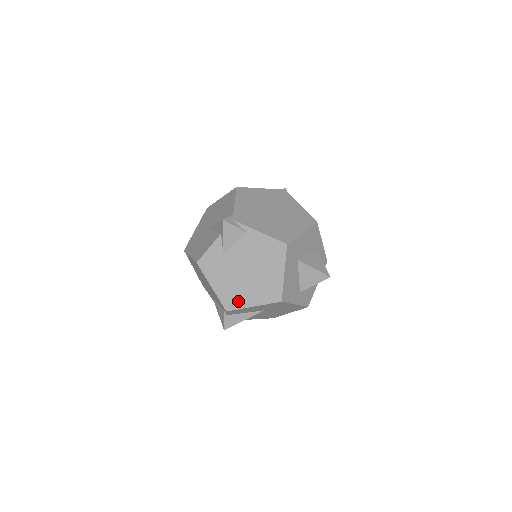
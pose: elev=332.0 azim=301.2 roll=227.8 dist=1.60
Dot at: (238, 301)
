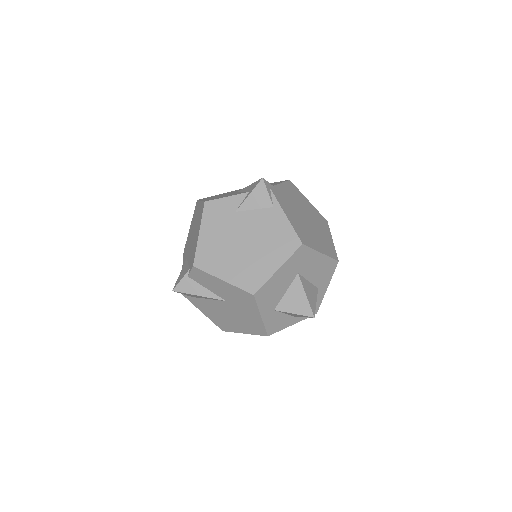
Dot at: (213, 264)
